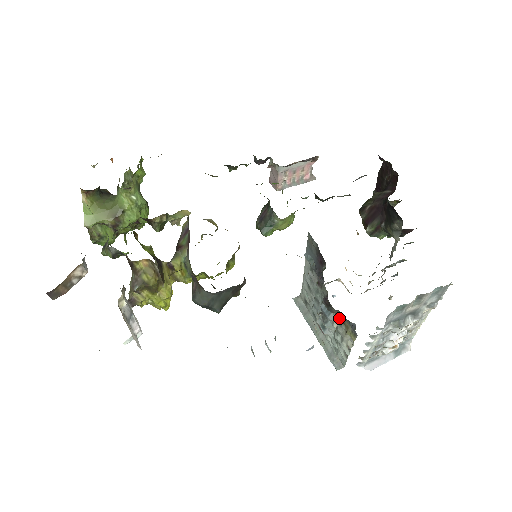
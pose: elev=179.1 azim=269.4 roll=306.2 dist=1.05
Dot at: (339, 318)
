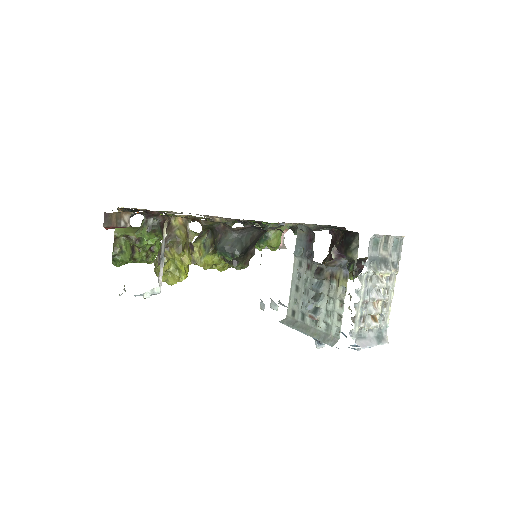
Dot at: (330, 278)
